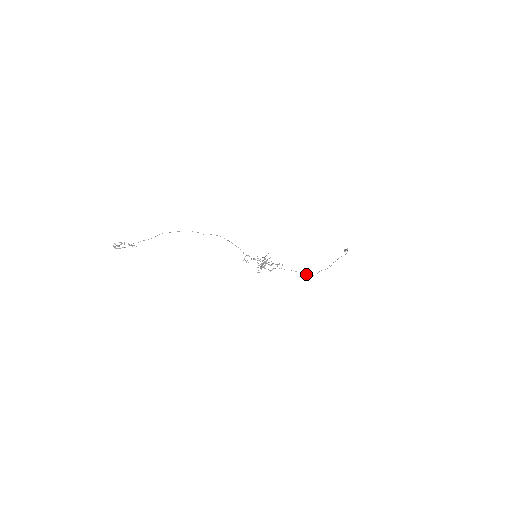
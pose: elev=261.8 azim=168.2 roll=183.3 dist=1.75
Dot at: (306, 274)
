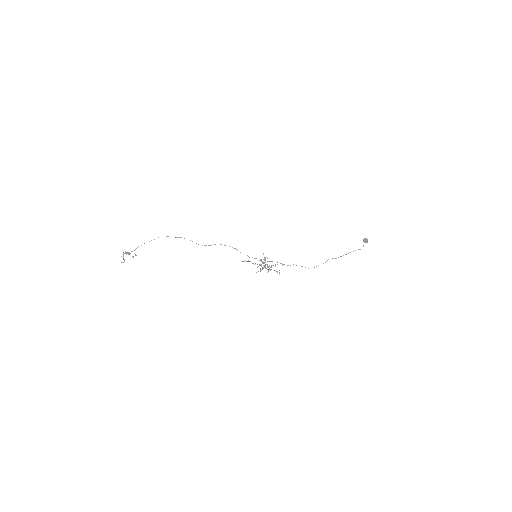
Dot at: occluded
